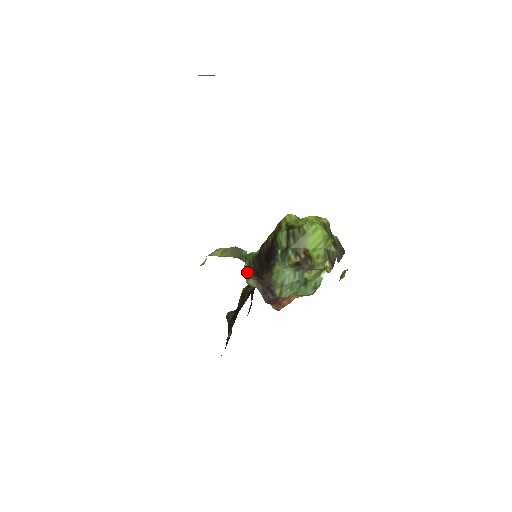
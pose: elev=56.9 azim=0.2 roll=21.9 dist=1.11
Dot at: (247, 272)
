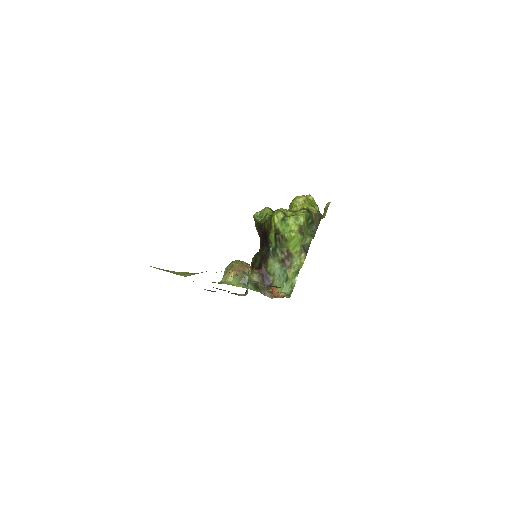
Dot at: (251, 272)
